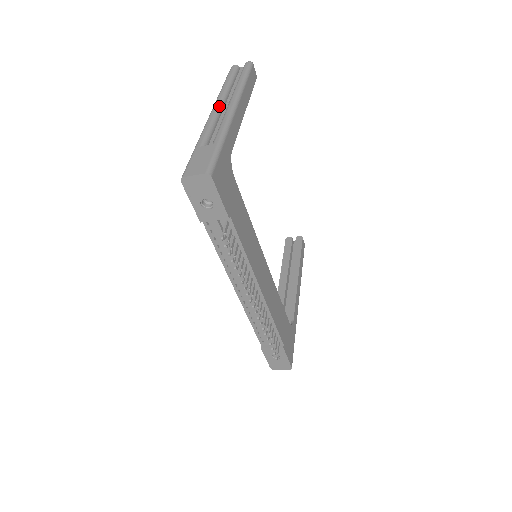
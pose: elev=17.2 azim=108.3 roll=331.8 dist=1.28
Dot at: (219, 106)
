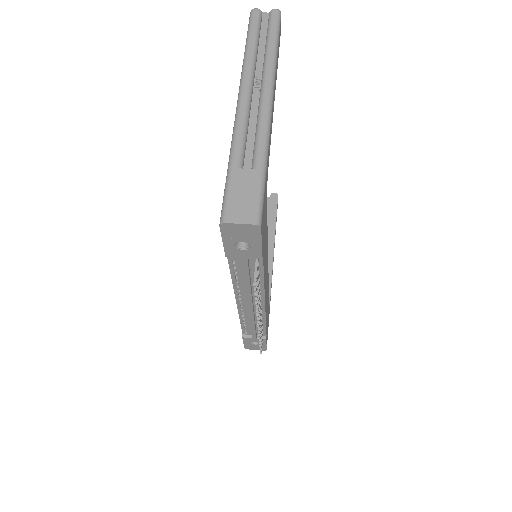
Dot at: (249, 91)
